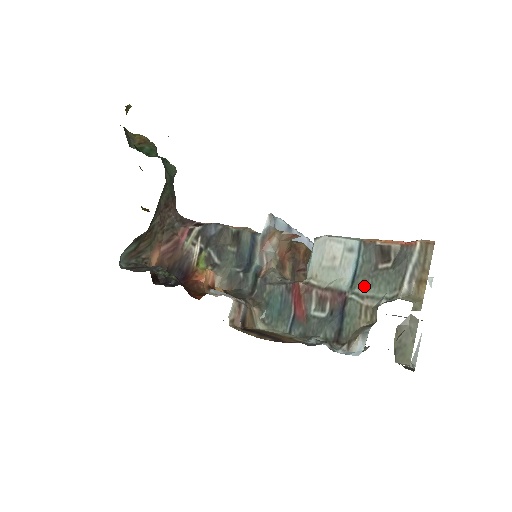
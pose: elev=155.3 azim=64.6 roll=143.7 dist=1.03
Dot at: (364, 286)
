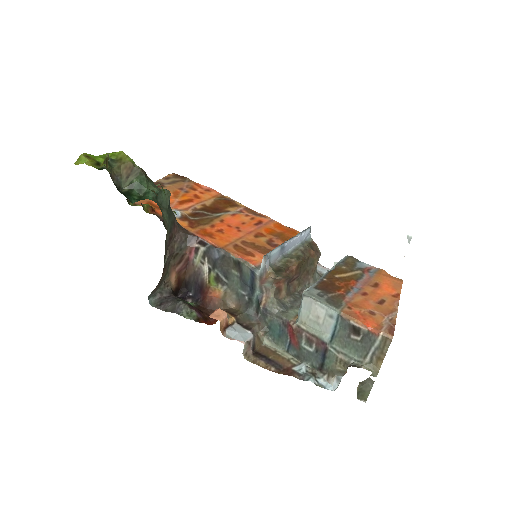
Dot at: (340, 345)
